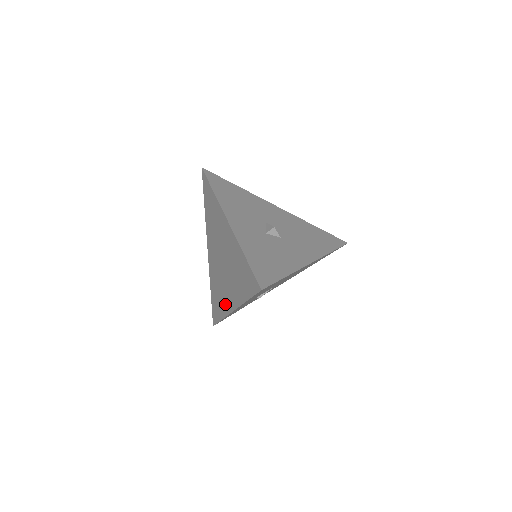
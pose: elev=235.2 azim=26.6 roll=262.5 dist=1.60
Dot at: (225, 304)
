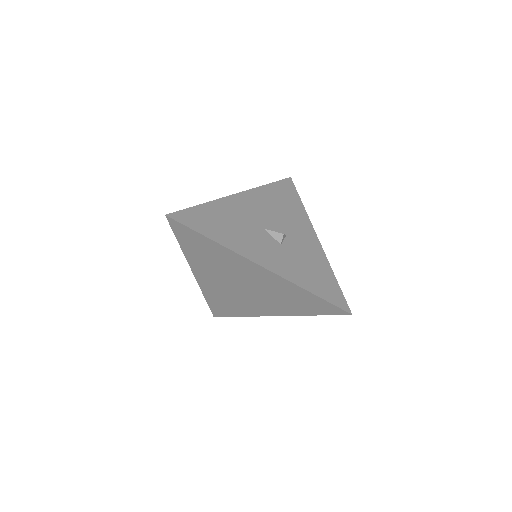
Dot at: (252, 311)
